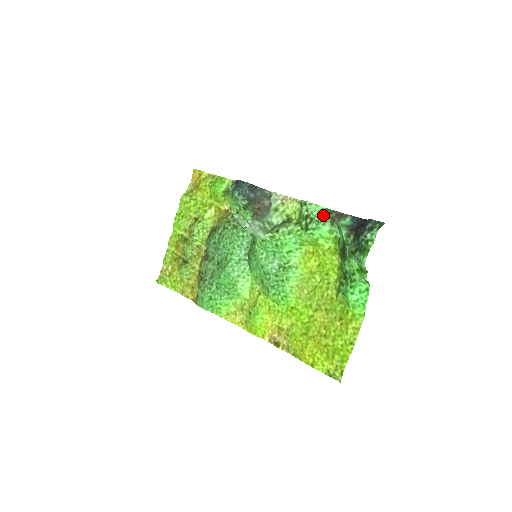
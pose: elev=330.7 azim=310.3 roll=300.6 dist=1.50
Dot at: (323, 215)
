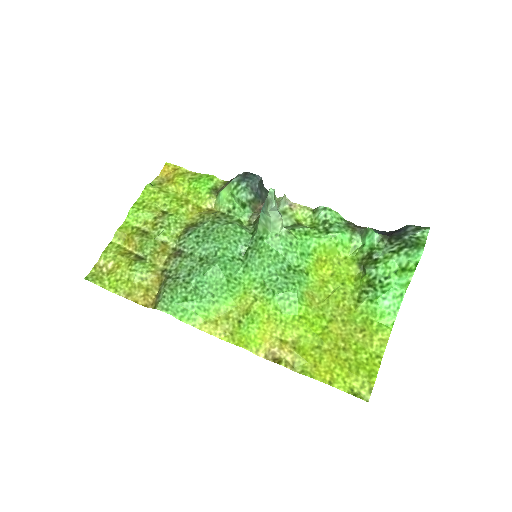
Dot at: (342, 223)
